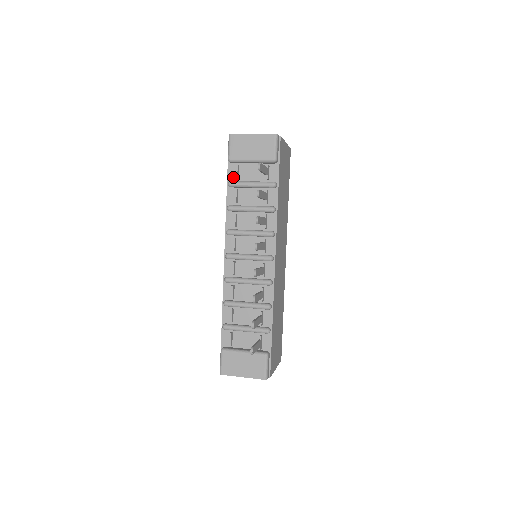
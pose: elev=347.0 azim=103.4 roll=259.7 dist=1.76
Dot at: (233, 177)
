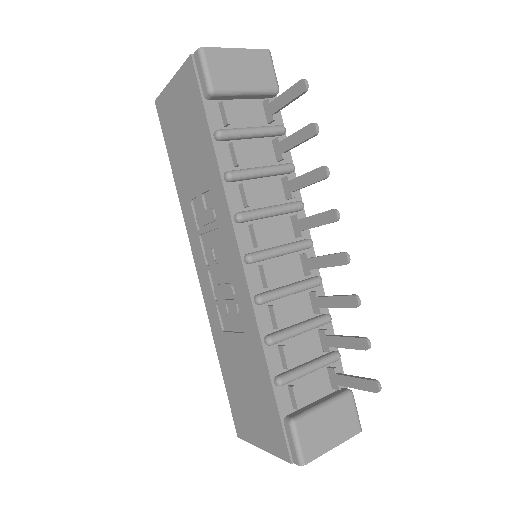
Dot at: (218, 123)
